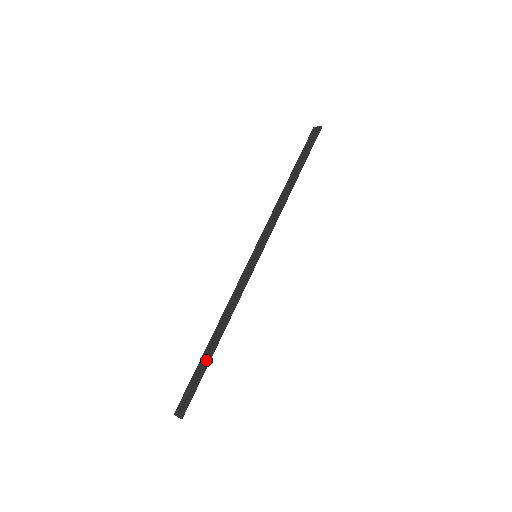
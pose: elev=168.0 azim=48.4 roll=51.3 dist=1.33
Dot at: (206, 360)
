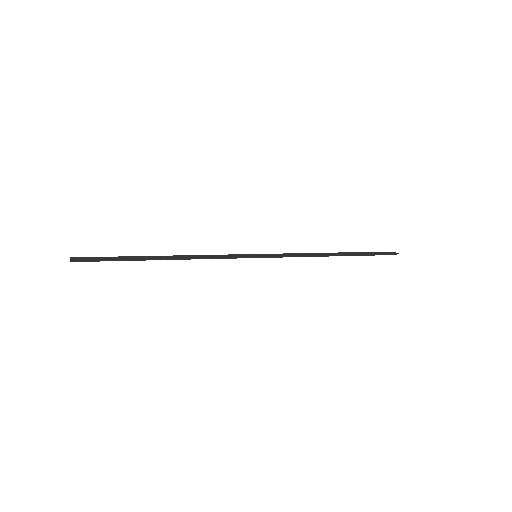
Dot at: (138, 257)
